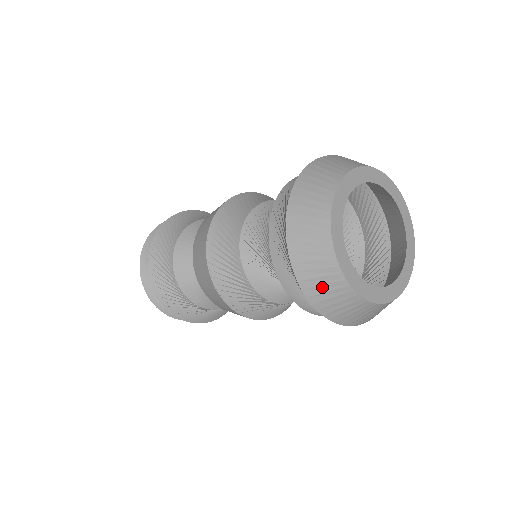
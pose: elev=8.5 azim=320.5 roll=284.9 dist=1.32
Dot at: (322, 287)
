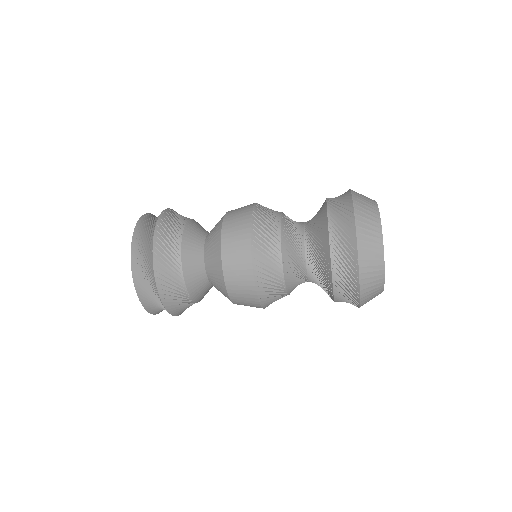
Dot at: (367, 225)
